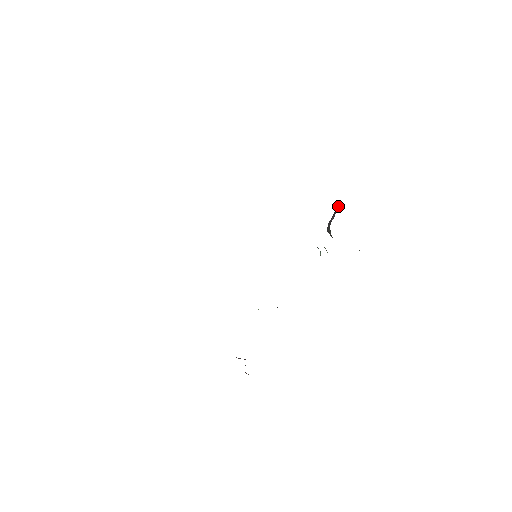
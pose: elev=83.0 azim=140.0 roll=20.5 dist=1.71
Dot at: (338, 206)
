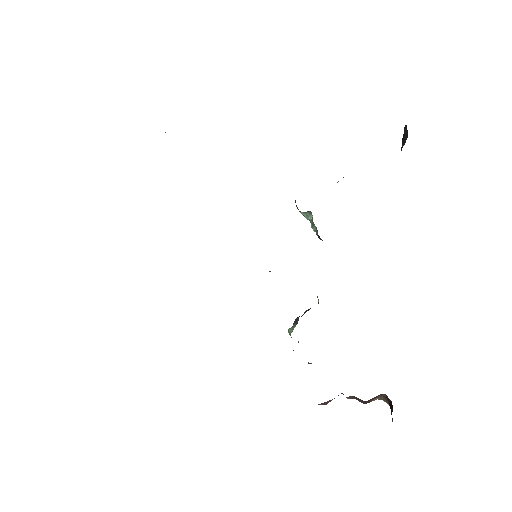
Dot at: occluded
